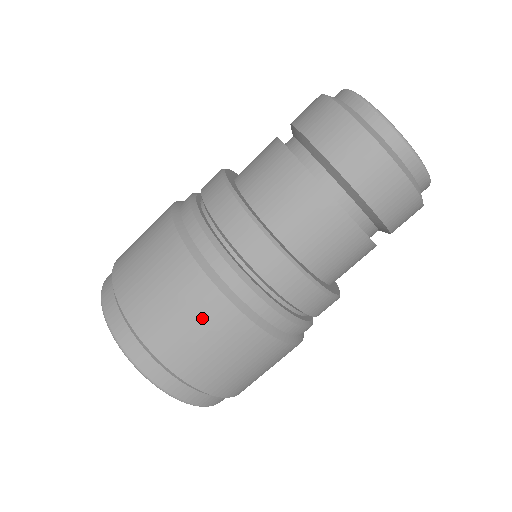
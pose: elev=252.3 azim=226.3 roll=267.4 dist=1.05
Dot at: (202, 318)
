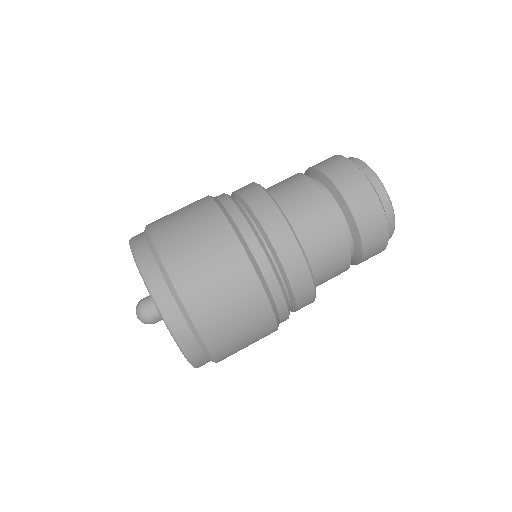
Dot at: (203, 228)
